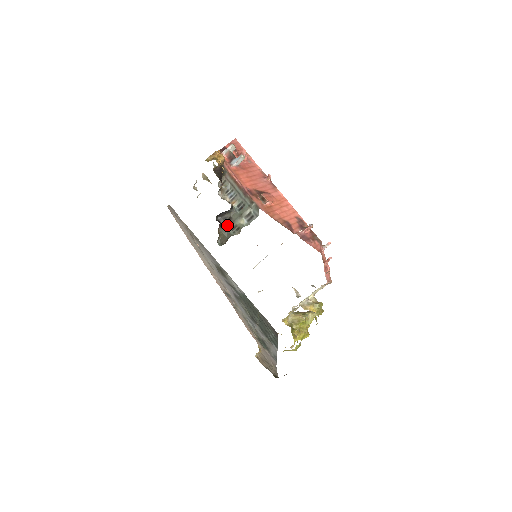
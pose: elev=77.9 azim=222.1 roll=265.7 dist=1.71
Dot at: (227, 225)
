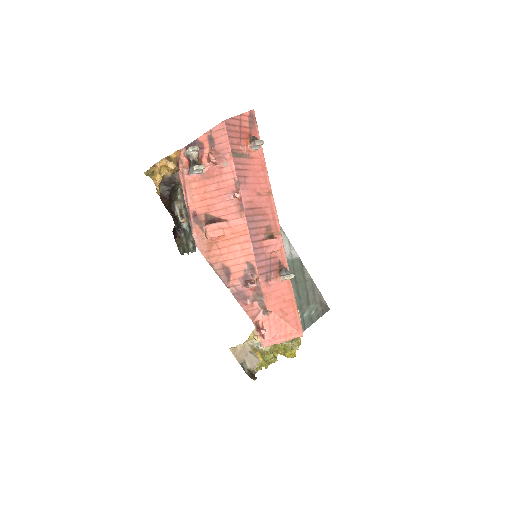
Dot at: (183, 238)
